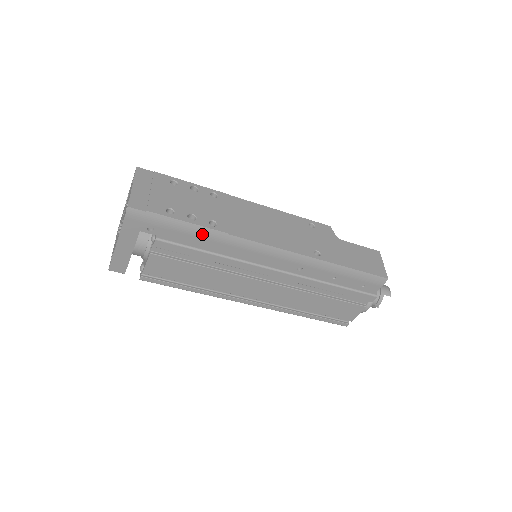
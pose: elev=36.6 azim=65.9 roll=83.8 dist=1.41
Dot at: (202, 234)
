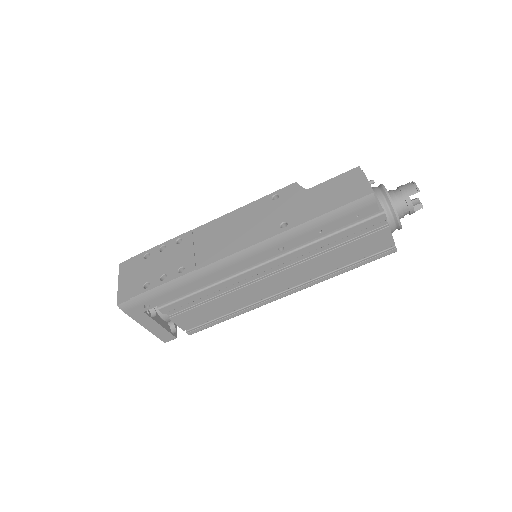
Dot at: (179, 284)
